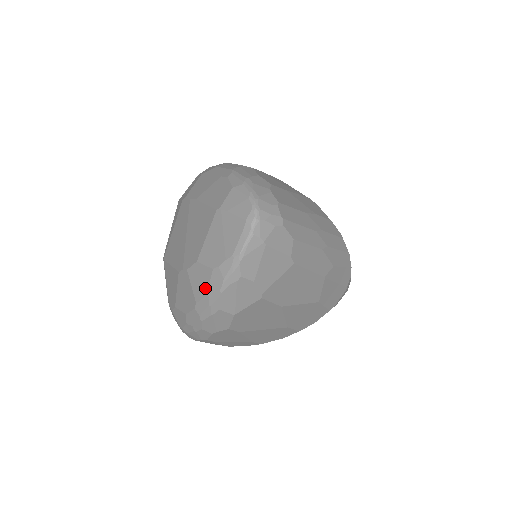
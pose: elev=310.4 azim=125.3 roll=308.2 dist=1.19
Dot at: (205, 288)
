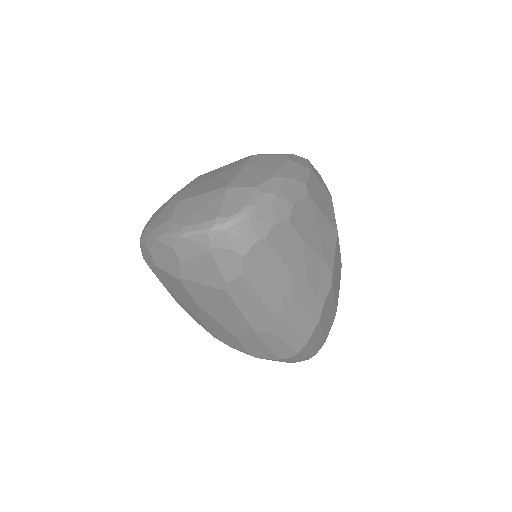
Dot at: (158, 224)
